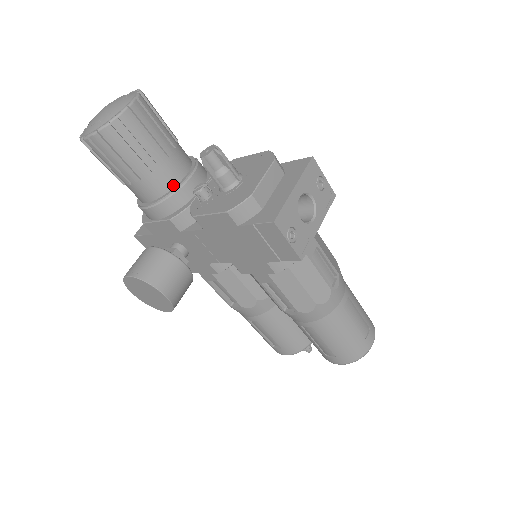
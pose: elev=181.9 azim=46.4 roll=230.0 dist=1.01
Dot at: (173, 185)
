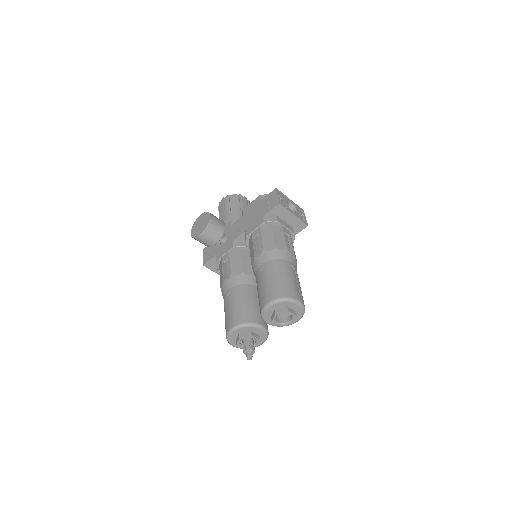
Dot at: occluded
